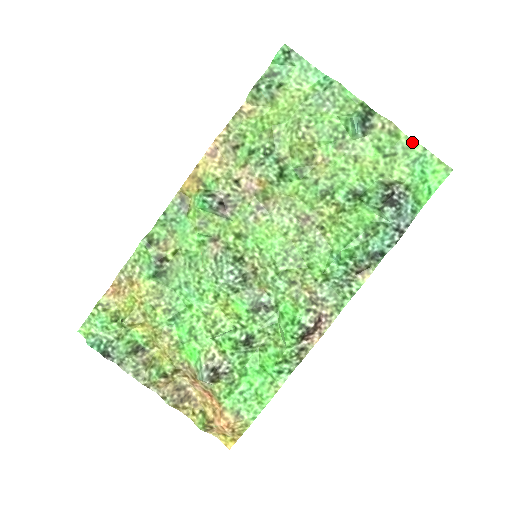
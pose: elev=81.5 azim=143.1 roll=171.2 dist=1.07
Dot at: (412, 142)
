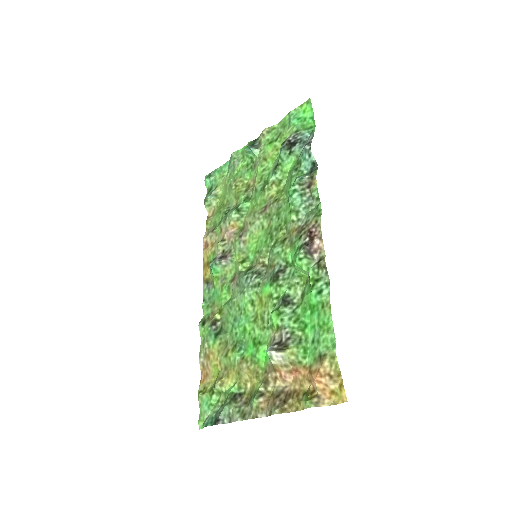
Dot at: (282, 120)
